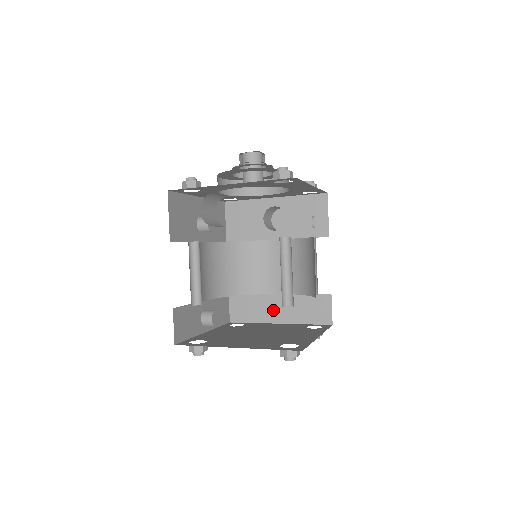
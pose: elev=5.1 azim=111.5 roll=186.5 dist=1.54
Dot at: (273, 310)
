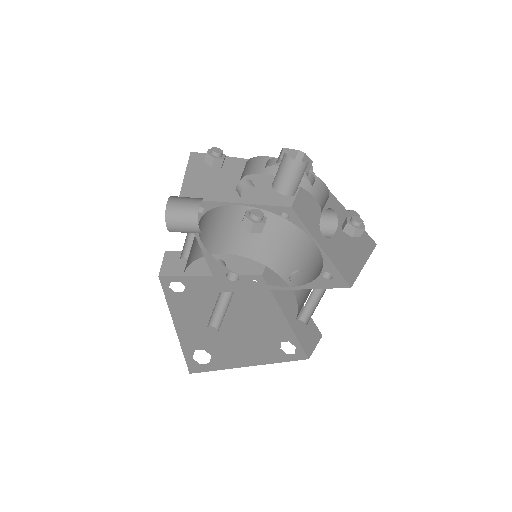
Dot at: (286, 299)
